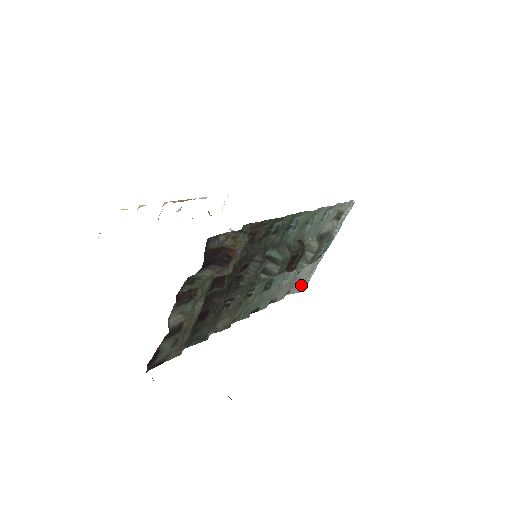
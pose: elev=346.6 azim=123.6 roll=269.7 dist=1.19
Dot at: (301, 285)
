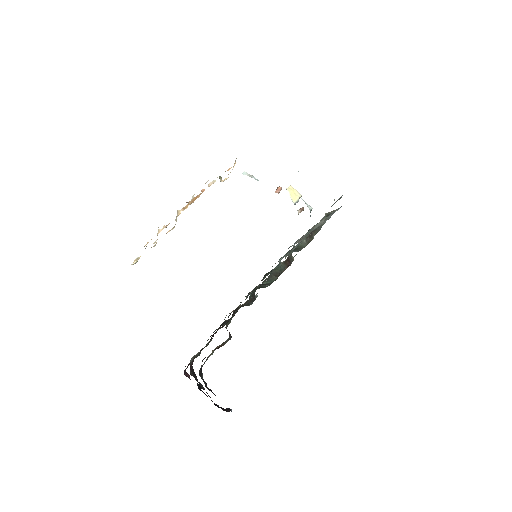
Dot at: occluded
